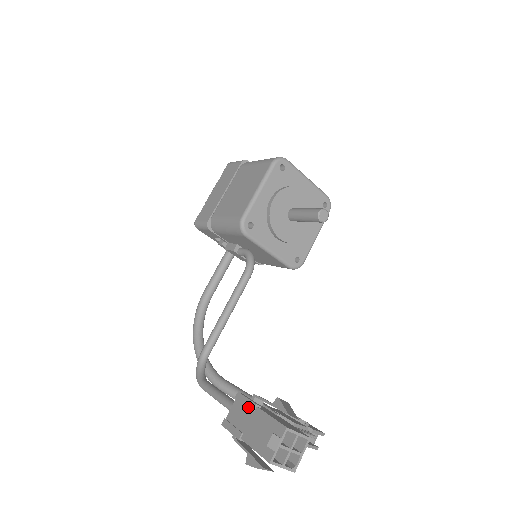
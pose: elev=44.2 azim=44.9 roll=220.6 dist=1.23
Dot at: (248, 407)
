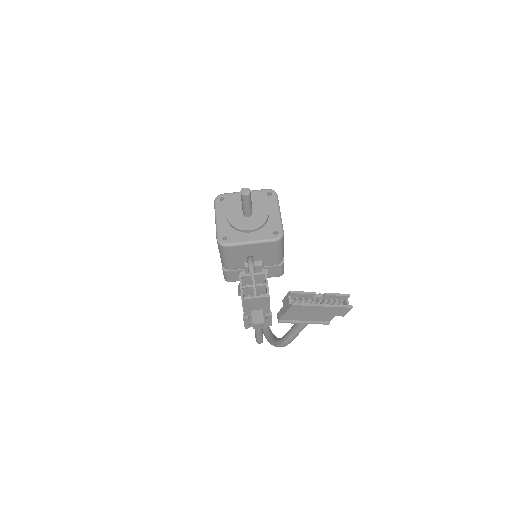
Dot at: occluded
